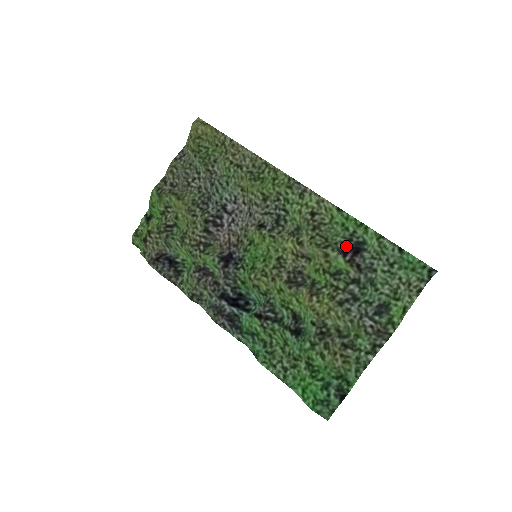
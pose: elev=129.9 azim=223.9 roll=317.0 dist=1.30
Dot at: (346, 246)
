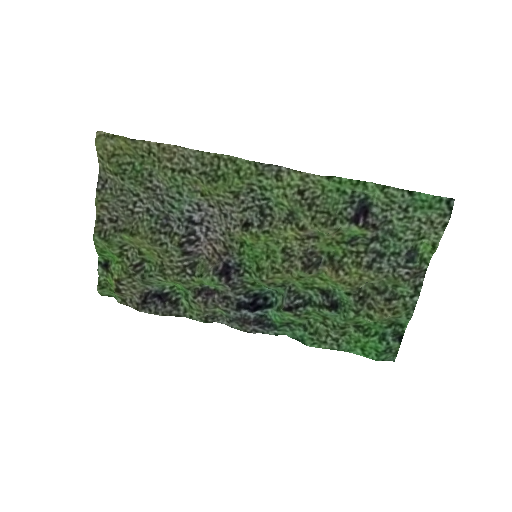
Dot at: (352, 211)
